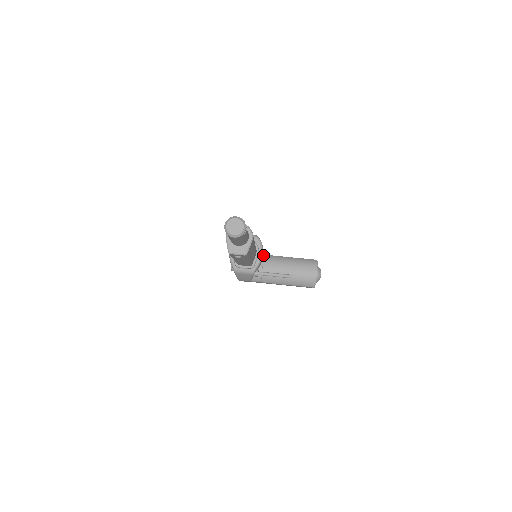
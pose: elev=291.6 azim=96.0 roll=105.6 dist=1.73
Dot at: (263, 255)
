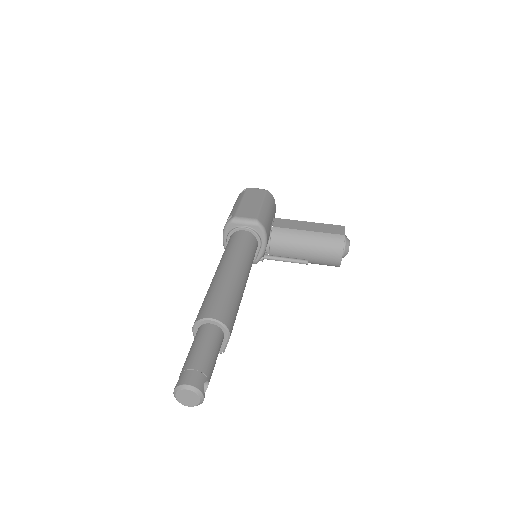
Dot at: (271, 228)
